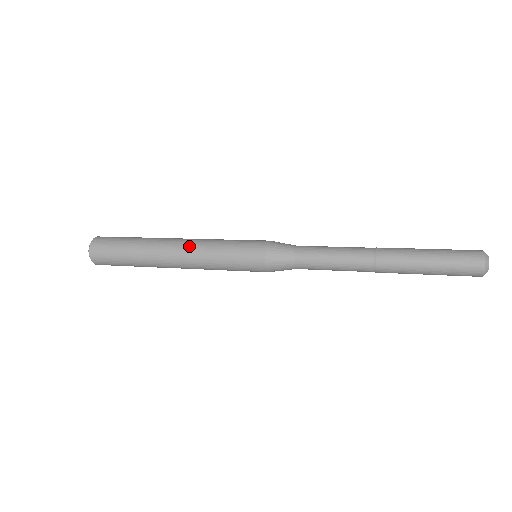
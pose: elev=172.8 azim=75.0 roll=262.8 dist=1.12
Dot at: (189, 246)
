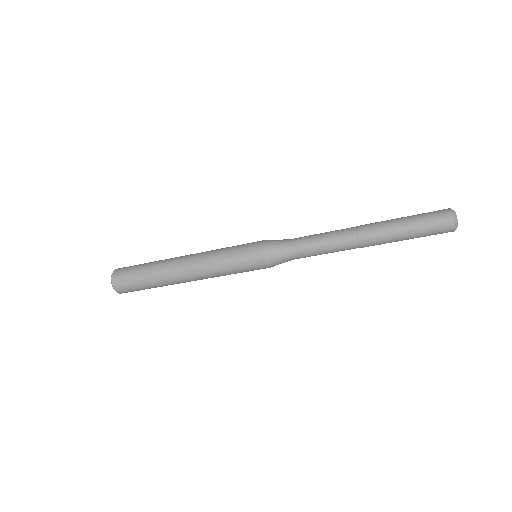
Dot at: (198, 253)
